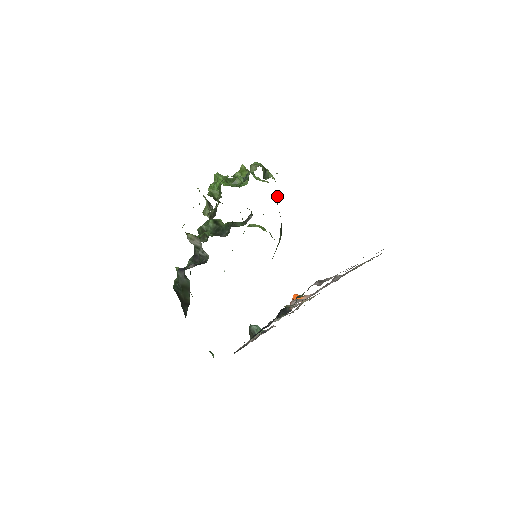
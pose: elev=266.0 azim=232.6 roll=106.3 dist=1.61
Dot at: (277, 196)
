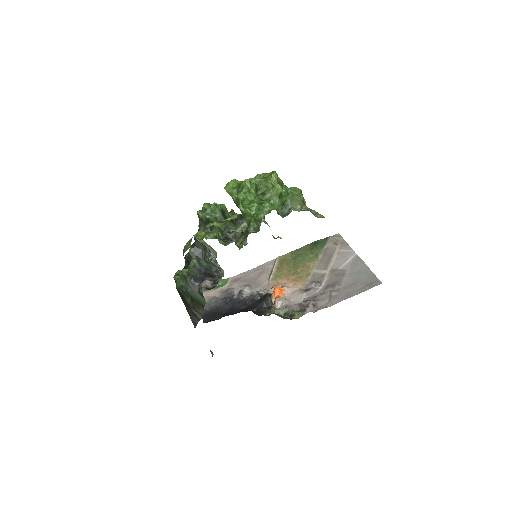
Dot at: occluded
